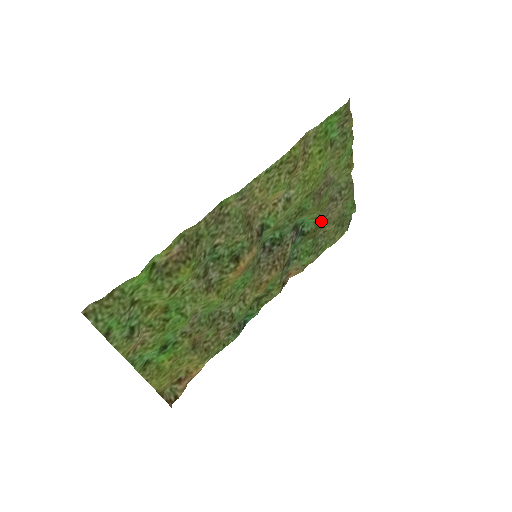
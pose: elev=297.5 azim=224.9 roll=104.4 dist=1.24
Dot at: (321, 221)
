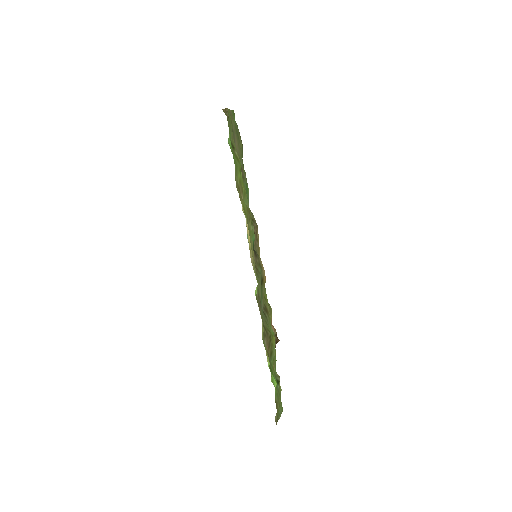
Dot at: occluded
